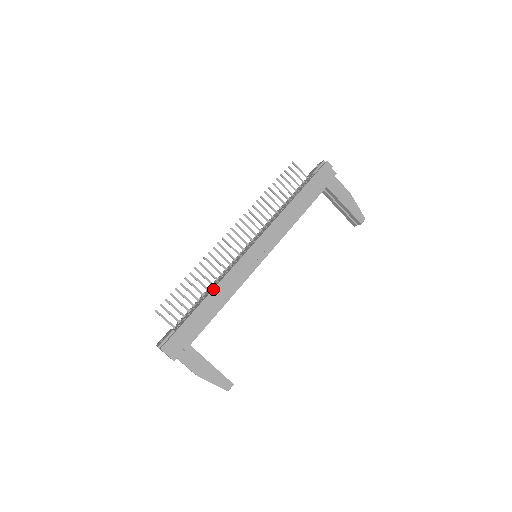
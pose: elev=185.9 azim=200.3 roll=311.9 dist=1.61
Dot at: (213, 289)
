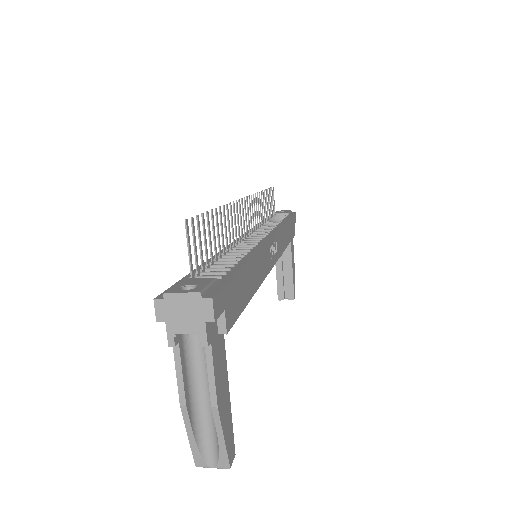
Dot at: (254, 255)
